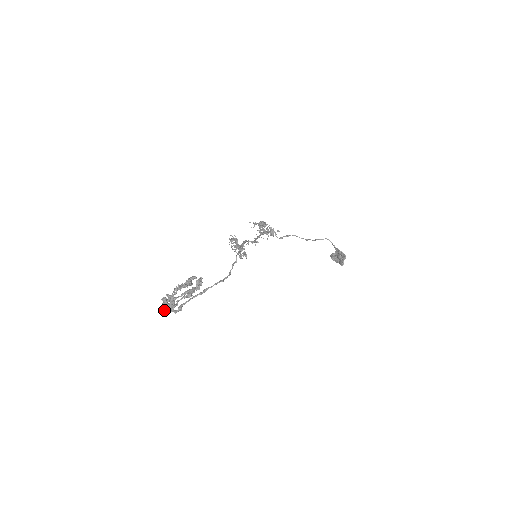
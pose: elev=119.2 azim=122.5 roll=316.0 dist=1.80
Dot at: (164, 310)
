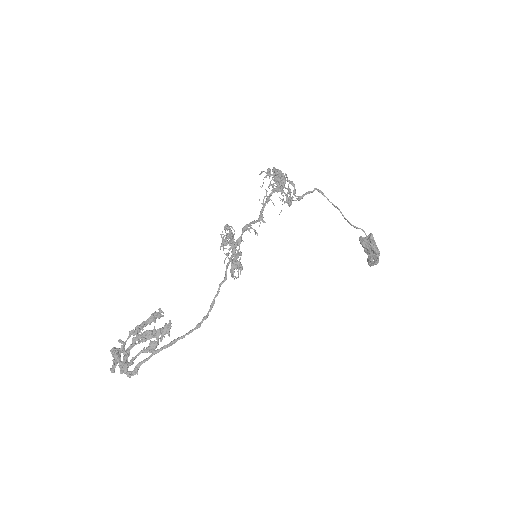
Dot at: (114, 370)
